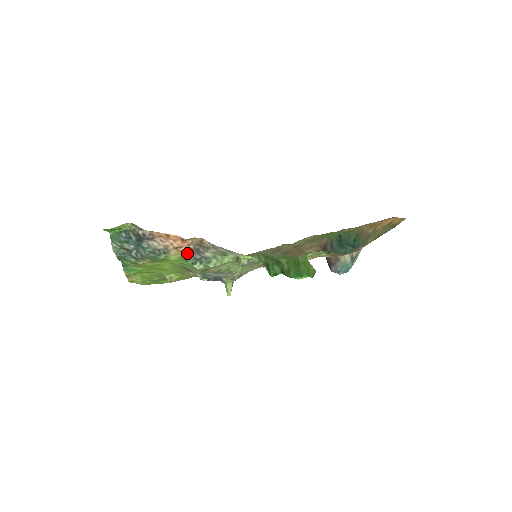
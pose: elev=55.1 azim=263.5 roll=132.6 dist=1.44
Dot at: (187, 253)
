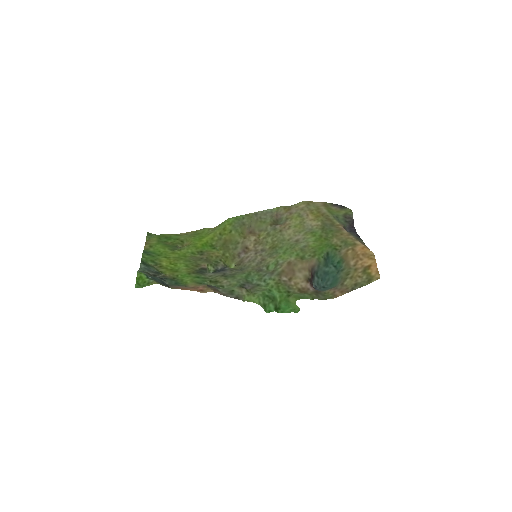
Dot at: (202, 285)
